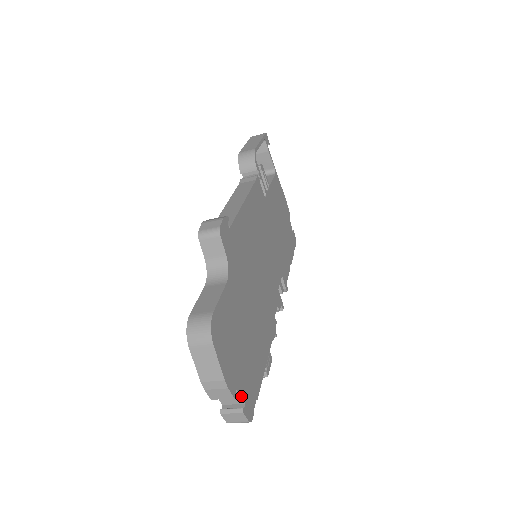
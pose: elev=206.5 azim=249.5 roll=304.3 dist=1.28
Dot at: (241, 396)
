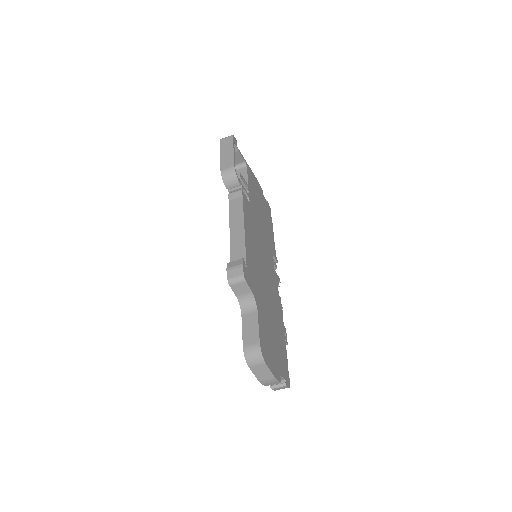
Dot at: (283, 377)
